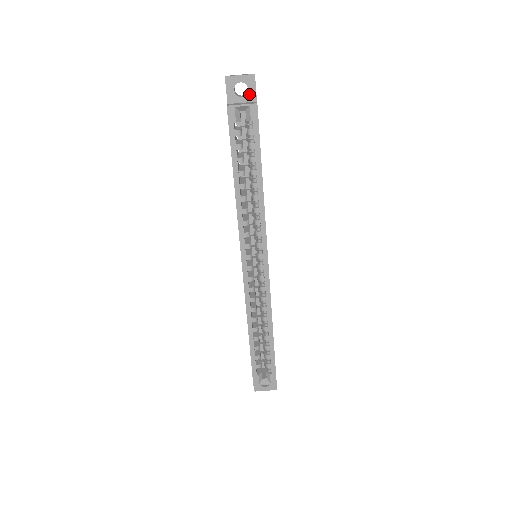
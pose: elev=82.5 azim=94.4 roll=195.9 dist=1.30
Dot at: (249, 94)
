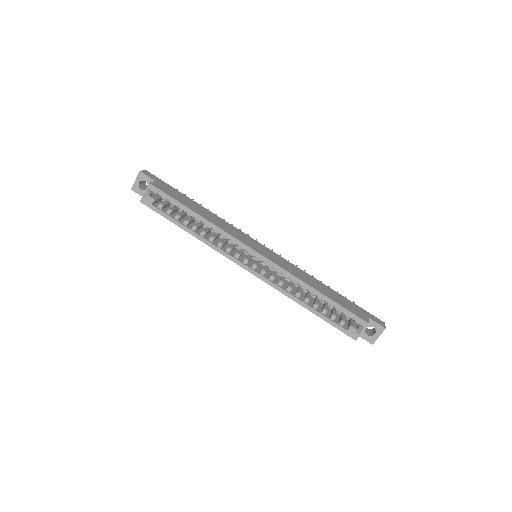
Dot at: occluded
